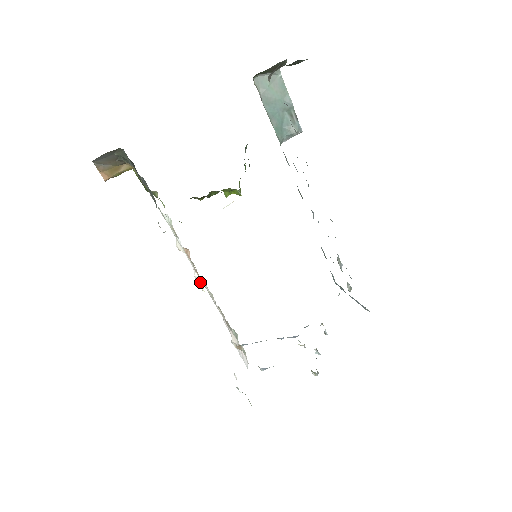
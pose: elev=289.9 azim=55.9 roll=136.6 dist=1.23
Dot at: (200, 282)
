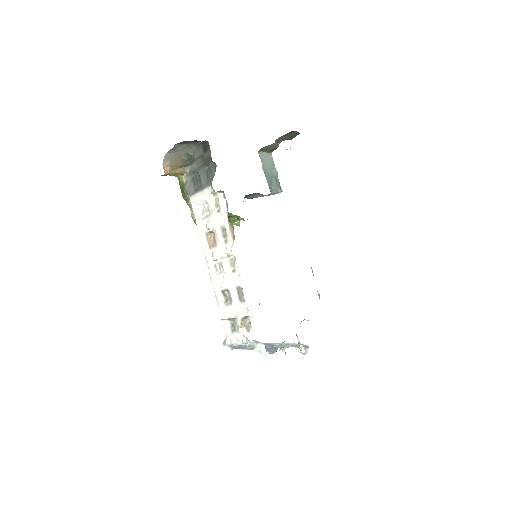
Dot at: (226, 248)
